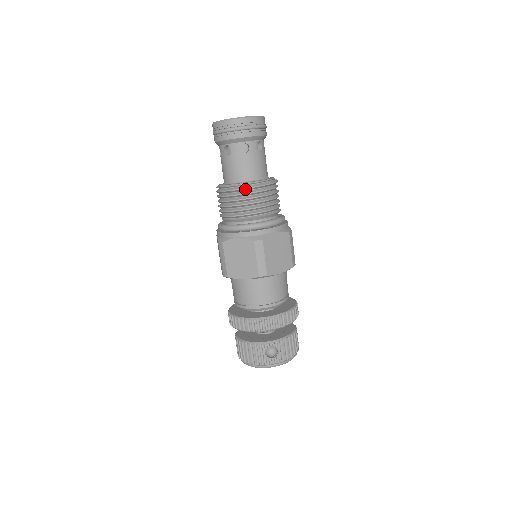
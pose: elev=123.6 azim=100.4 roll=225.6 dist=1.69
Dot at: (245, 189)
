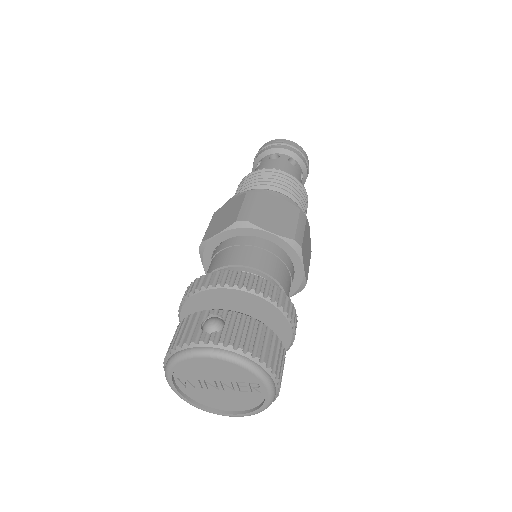
Dot at: (260, 171)
